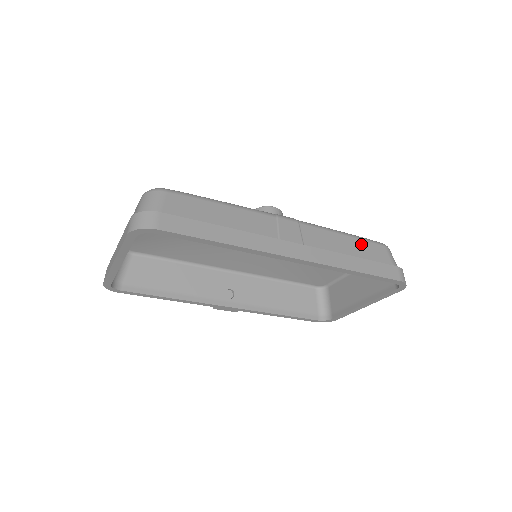
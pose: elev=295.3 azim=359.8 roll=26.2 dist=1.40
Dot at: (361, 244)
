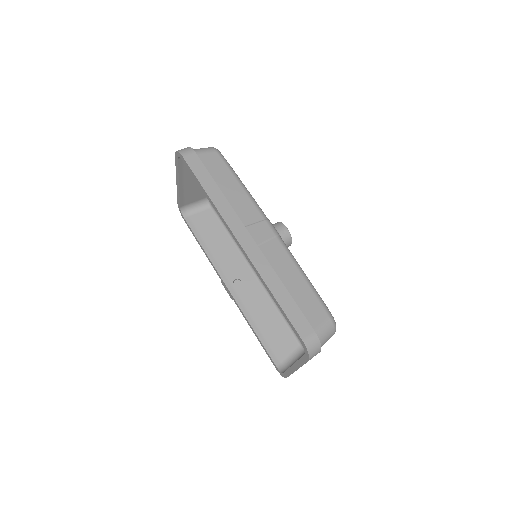
Dot at: (308, 293)
